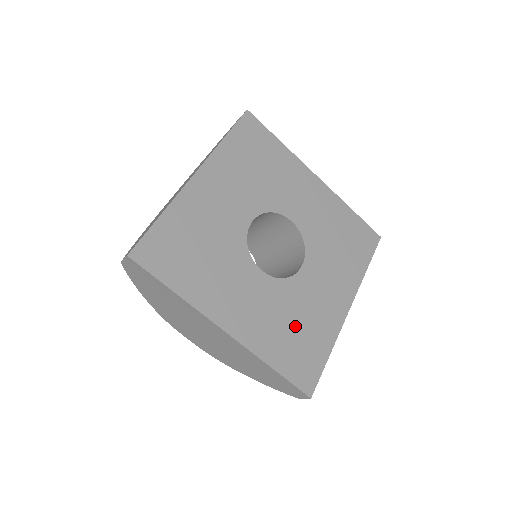
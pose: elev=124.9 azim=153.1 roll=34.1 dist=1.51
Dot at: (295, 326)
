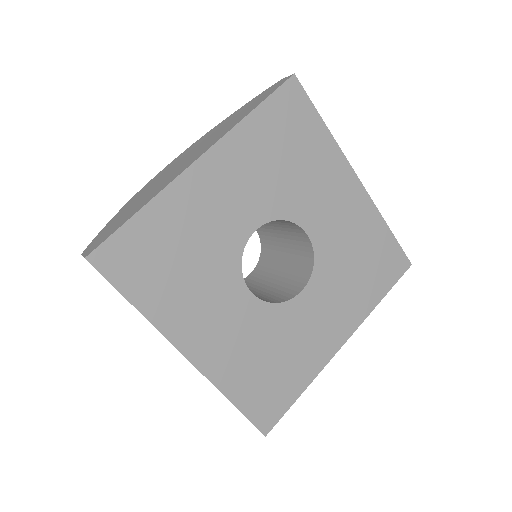
Dot at: (272, 359)
